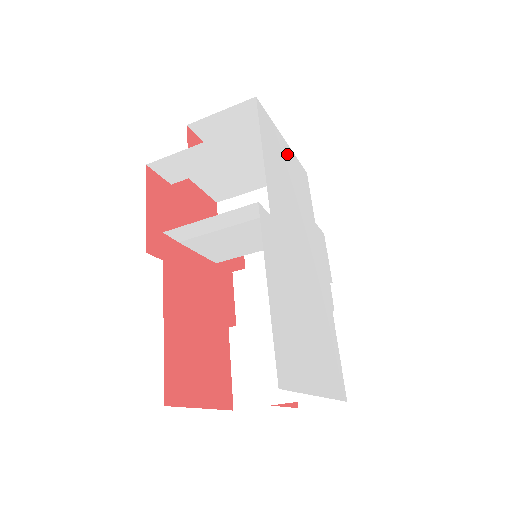
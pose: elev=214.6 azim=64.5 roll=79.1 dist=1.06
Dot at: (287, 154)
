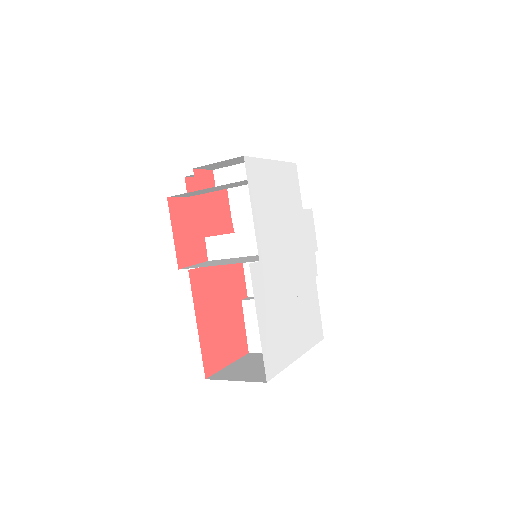
Dot at: (275, 173)
